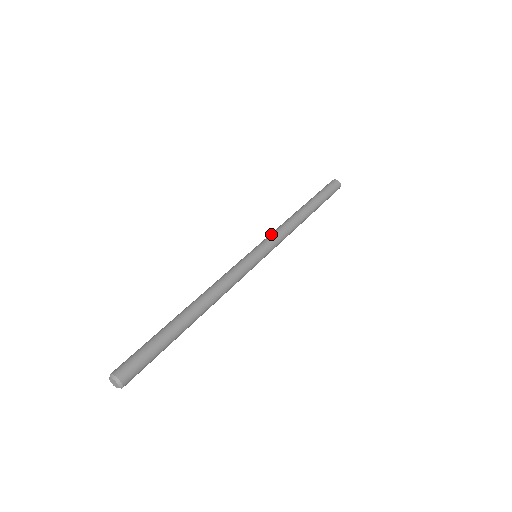
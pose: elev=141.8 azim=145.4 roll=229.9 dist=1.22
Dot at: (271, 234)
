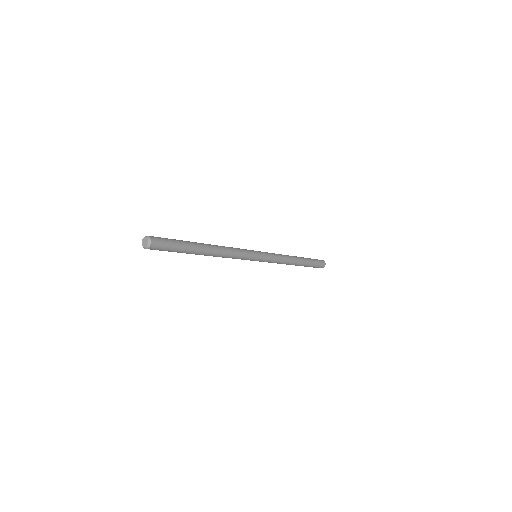
Dot at: occluded
